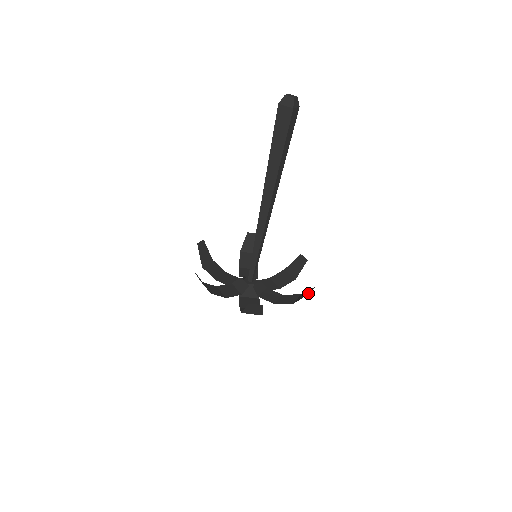
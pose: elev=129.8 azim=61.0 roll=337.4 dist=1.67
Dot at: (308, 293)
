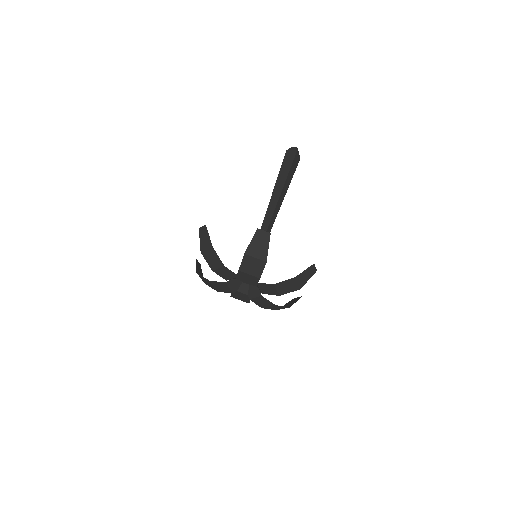
Dot at: (310, 267)
